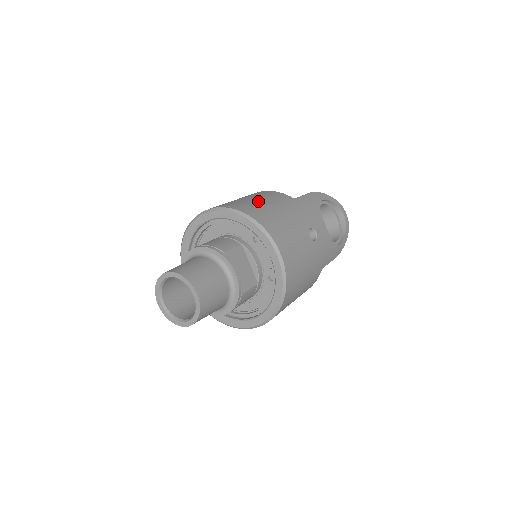
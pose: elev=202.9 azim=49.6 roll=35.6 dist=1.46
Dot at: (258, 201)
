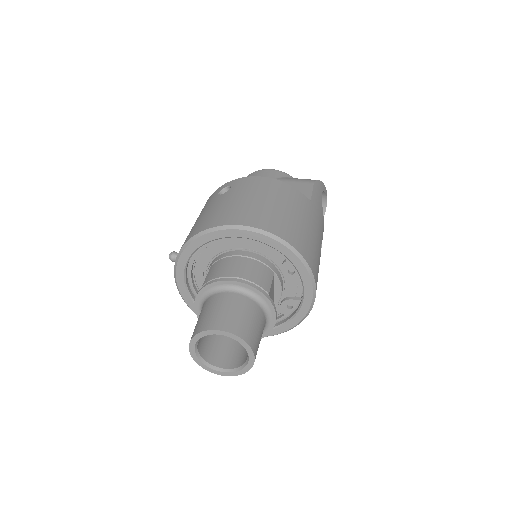
Dot at: (292, 216)
